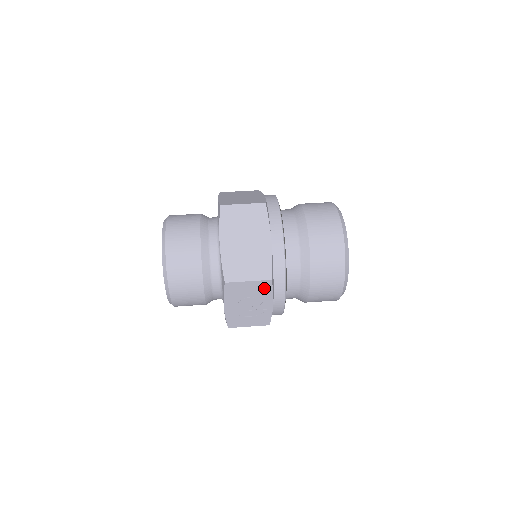
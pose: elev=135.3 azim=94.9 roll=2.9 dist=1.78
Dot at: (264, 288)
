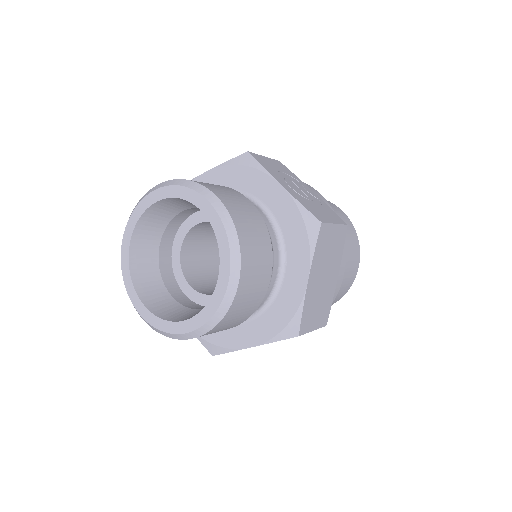
Dot at: (285, 170)
